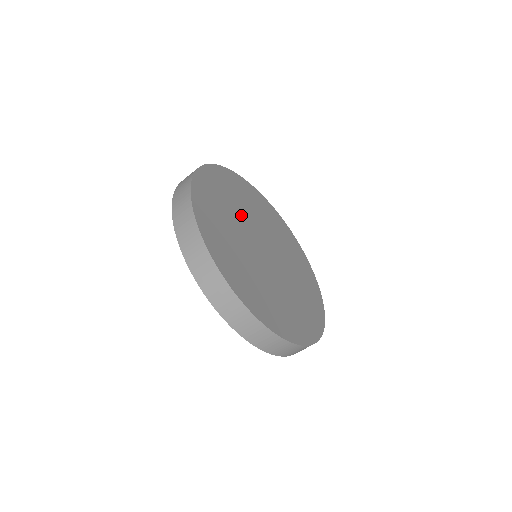
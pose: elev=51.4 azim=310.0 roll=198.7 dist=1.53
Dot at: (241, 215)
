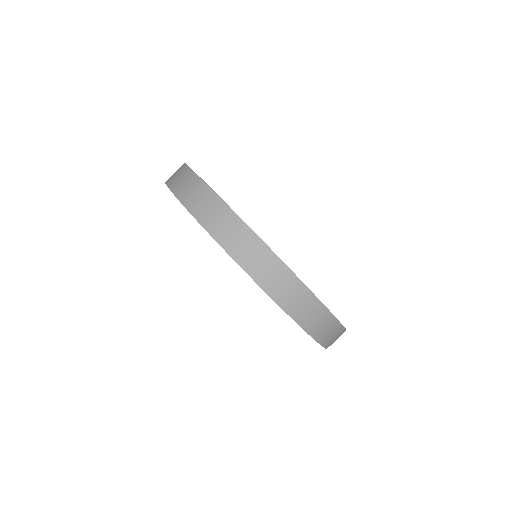
Dot at: occluded
